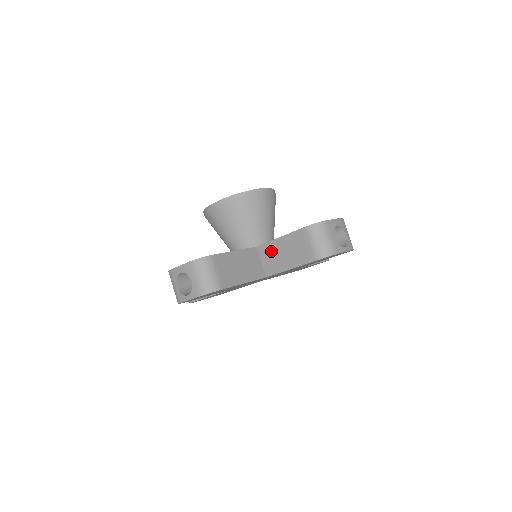
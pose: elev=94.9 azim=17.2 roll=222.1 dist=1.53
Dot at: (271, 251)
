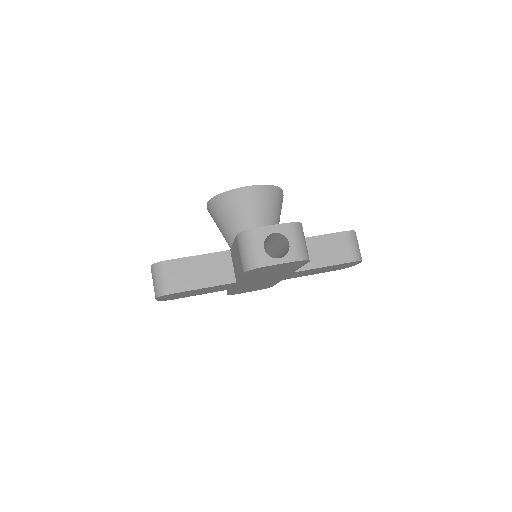
Dot at: occluded
